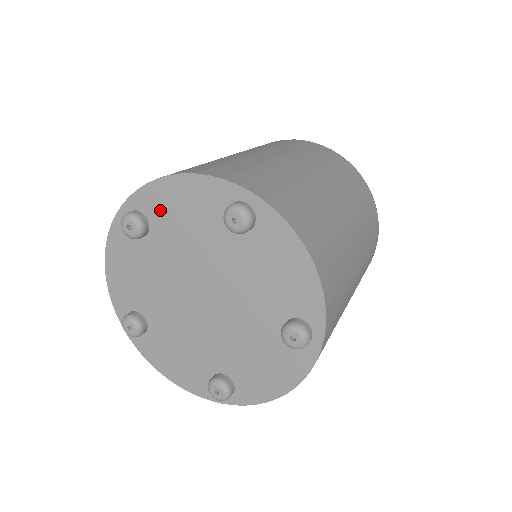
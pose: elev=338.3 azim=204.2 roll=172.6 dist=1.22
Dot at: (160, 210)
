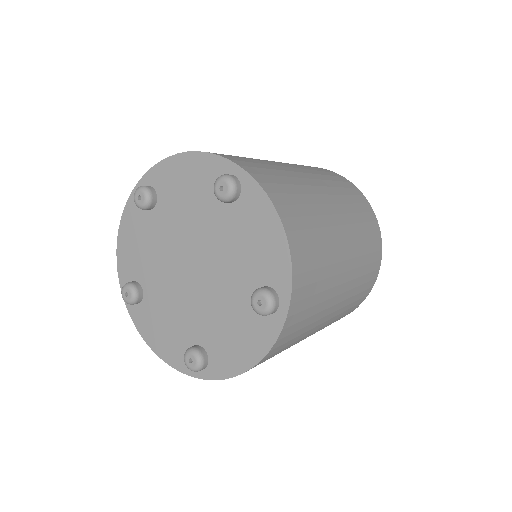
Dot at: (167, 185)
